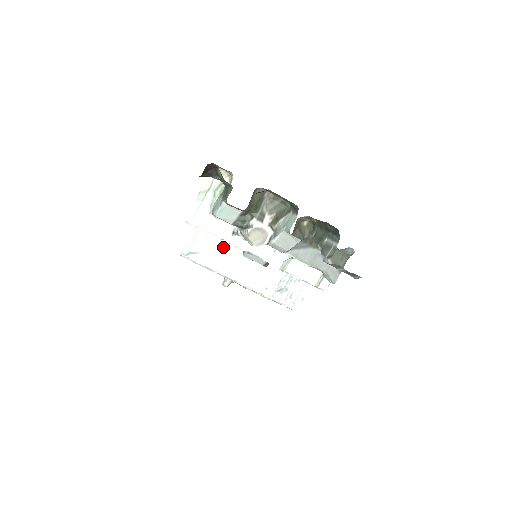
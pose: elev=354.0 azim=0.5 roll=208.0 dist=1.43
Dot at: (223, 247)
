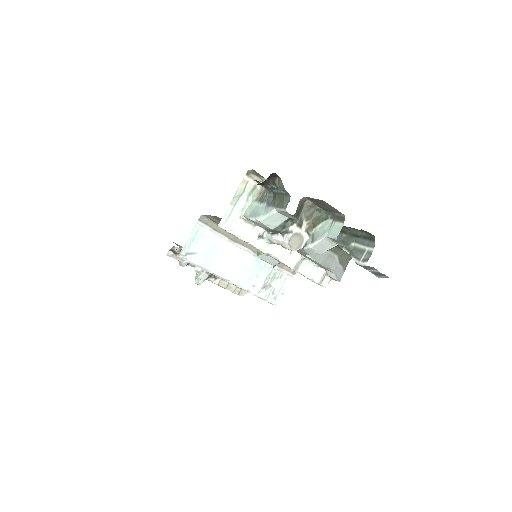
Dot at: (218, 247)
